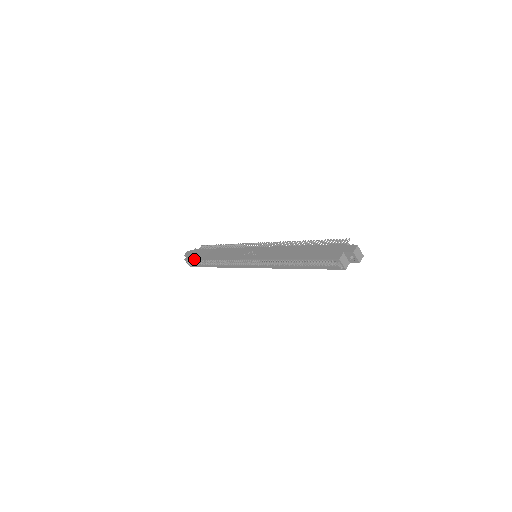
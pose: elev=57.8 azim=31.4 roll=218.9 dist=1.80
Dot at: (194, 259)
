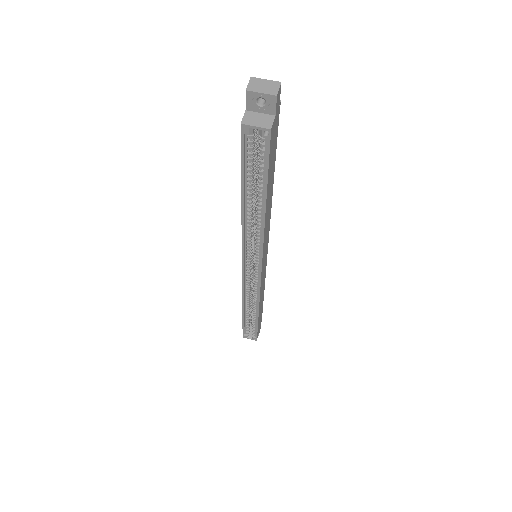
Dot at: (242, 327)
